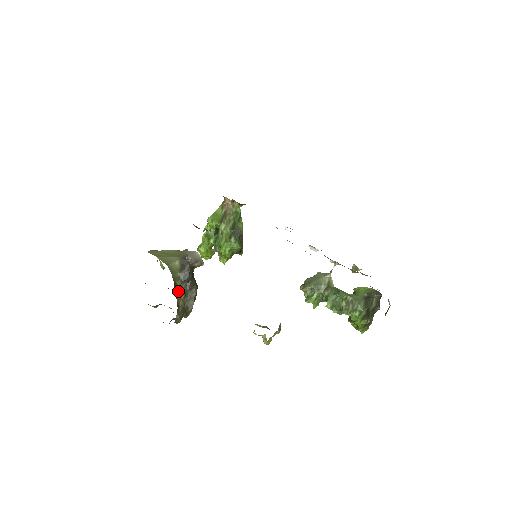
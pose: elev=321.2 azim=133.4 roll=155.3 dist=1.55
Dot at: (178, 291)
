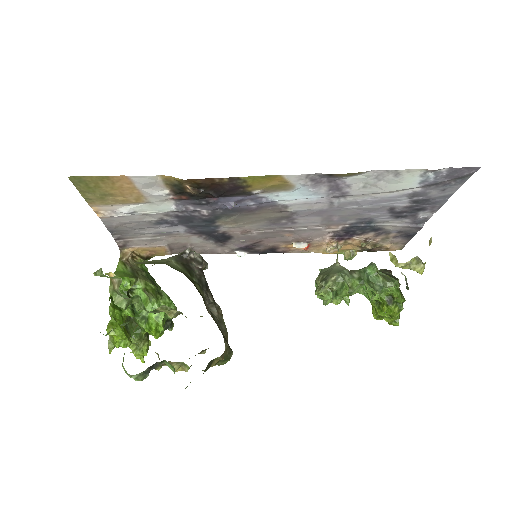
Dot at: occluded
